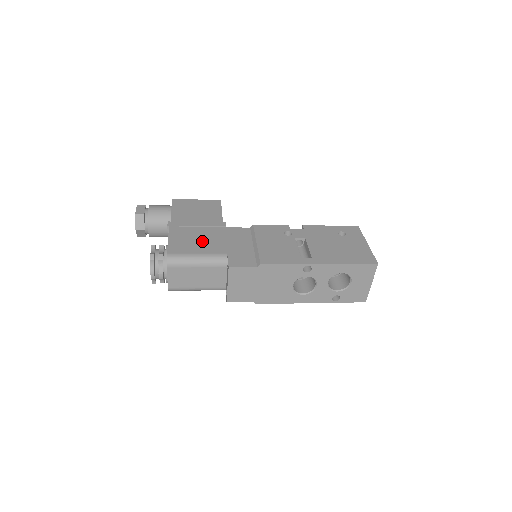
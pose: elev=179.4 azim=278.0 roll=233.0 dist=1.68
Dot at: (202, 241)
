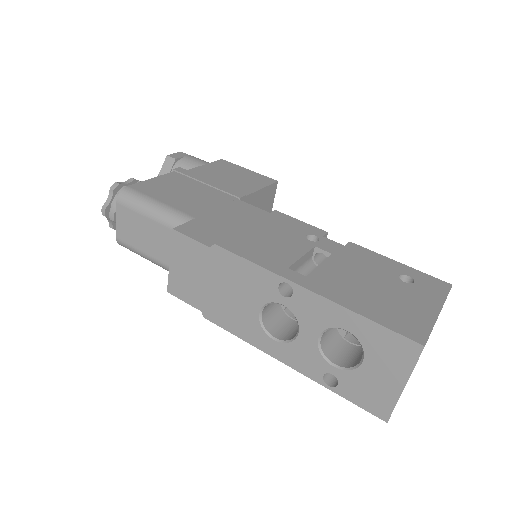
Dot at: (186, 195)
